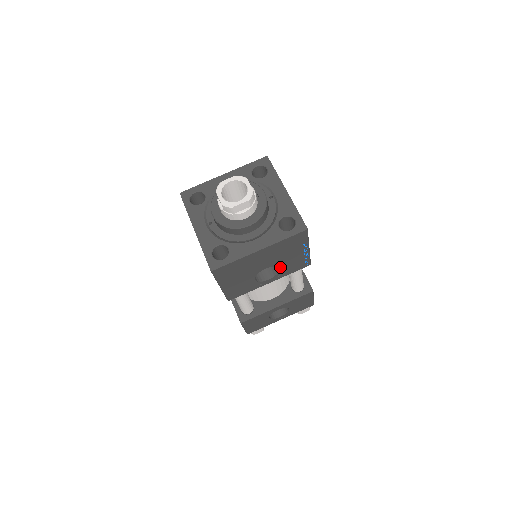
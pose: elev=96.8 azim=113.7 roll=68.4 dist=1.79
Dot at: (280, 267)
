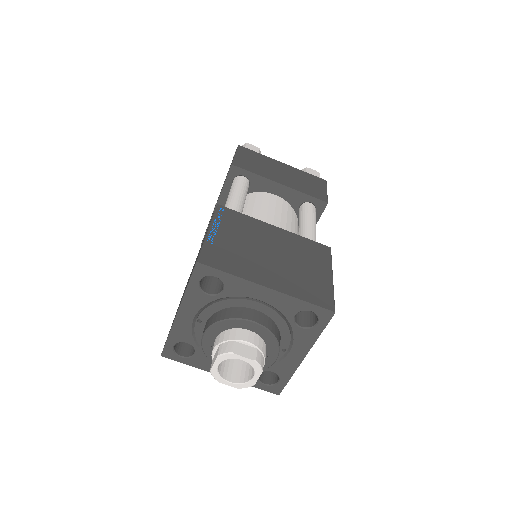
Dot at: occluded
